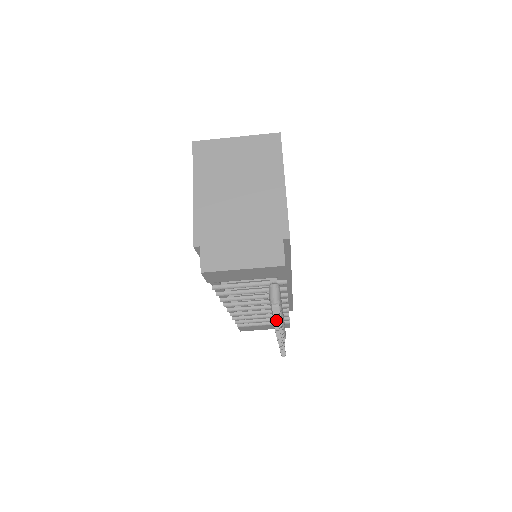
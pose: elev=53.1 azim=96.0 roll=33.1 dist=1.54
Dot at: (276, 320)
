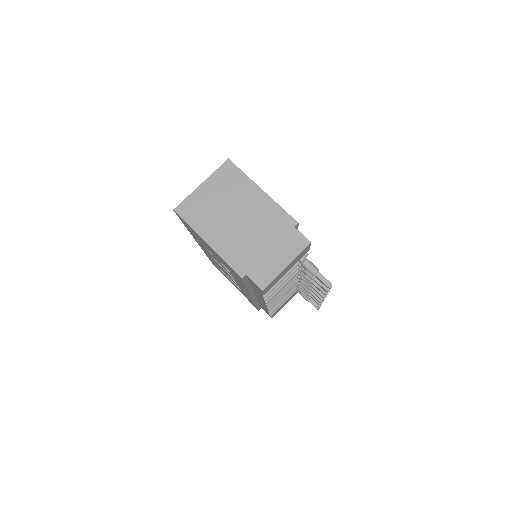
Dot at: (326, 282)
